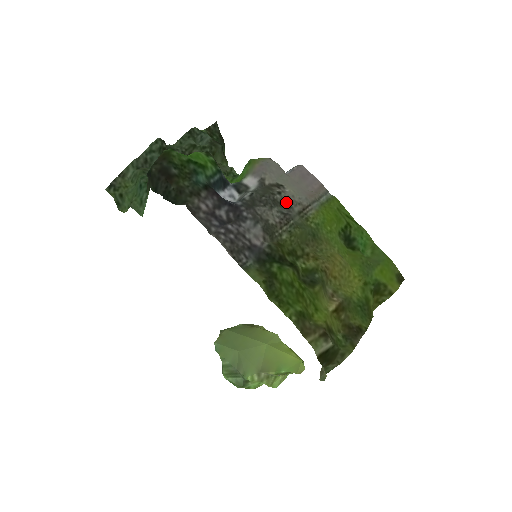
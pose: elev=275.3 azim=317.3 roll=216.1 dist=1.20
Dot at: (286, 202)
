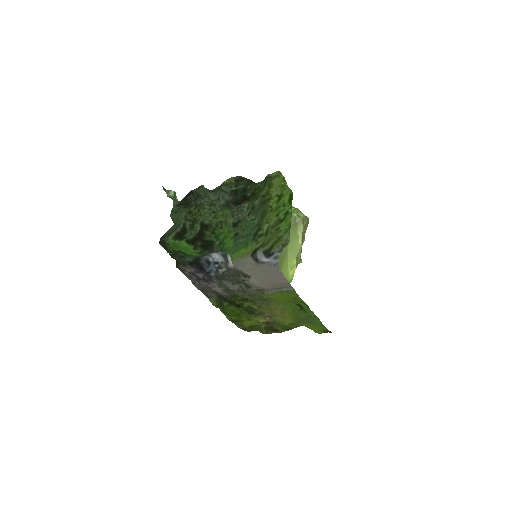
Dot at: (248, 284)
